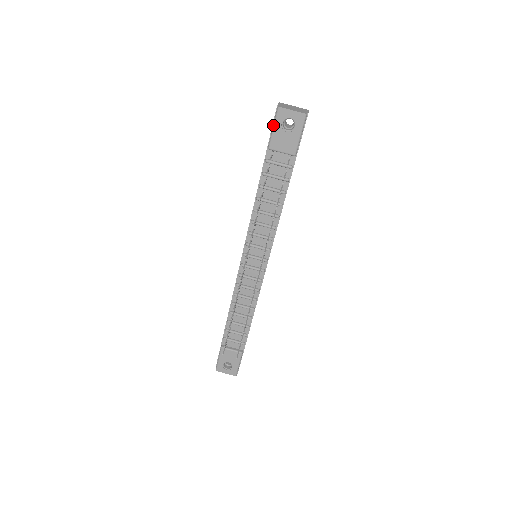
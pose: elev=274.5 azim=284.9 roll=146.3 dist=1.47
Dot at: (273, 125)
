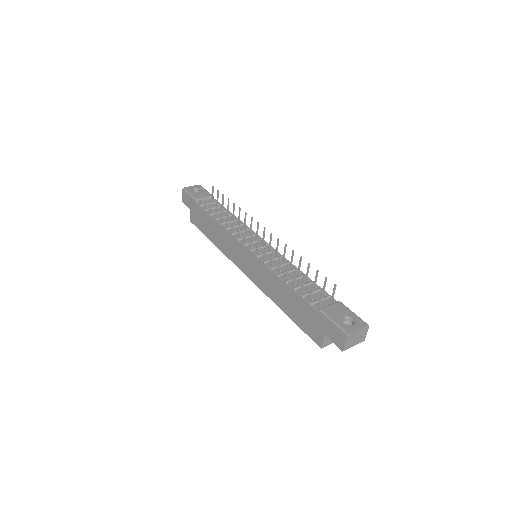
Dot at: (188, 193)
